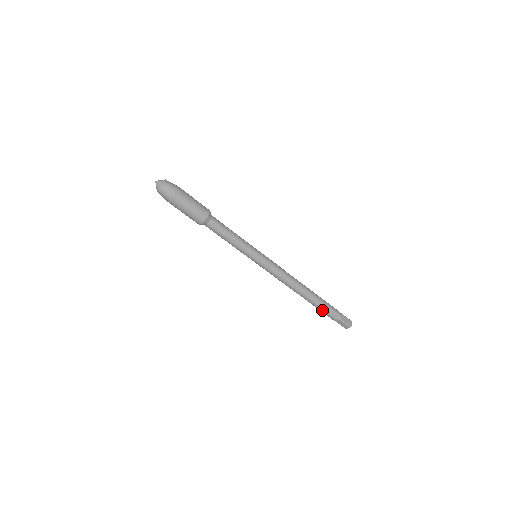
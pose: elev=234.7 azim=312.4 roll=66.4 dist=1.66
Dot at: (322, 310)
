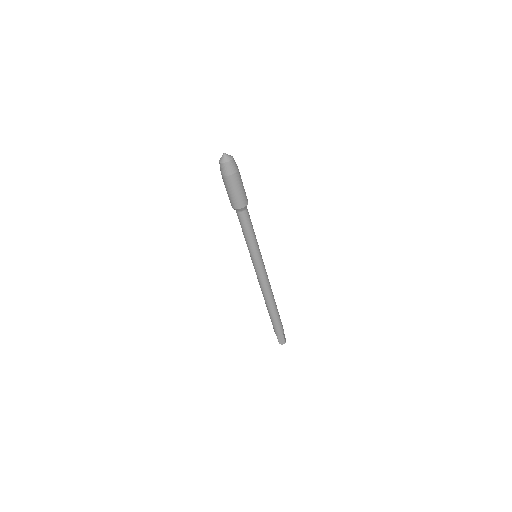
Dot at: (275, 322)
